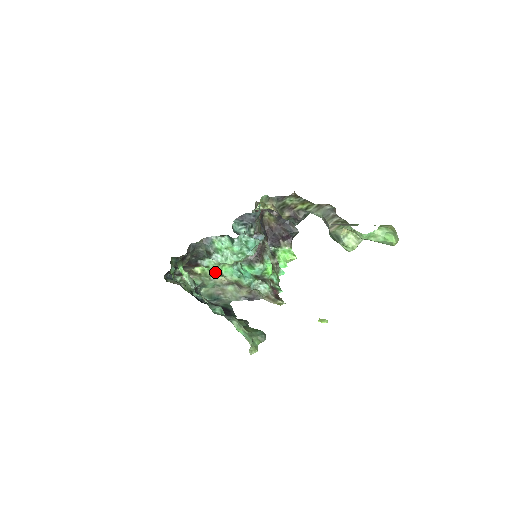
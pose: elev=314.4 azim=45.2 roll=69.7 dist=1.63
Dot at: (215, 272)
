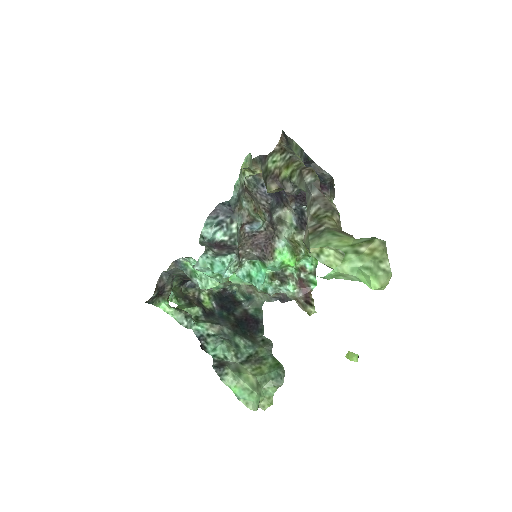
Dot at: occluded
